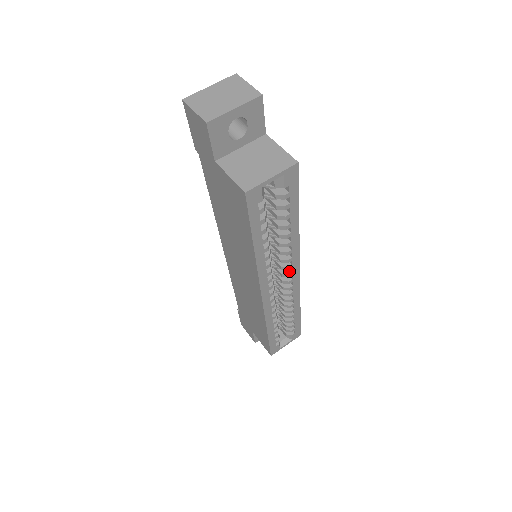
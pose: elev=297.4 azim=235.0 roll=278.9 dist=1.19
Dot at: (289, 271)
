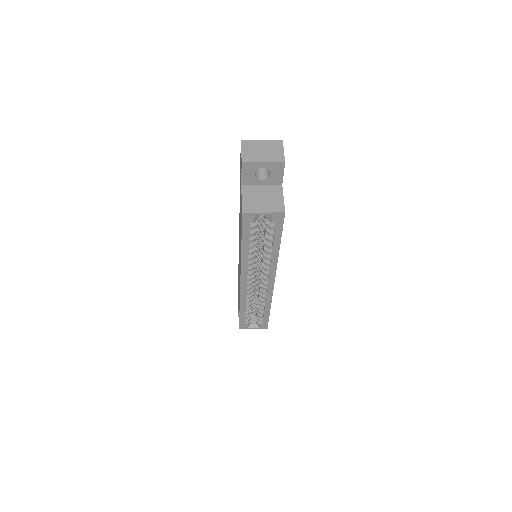
Dot at: (267, 277)
